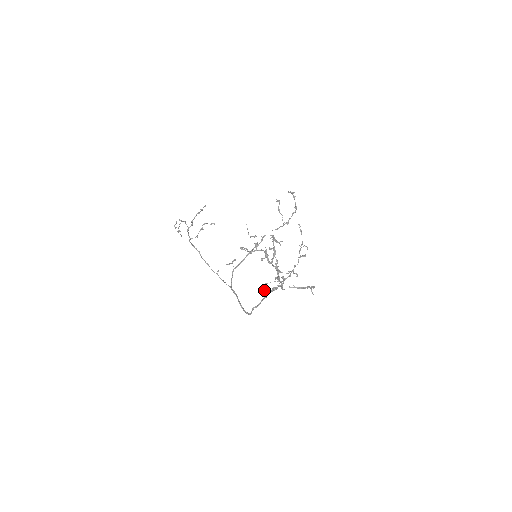
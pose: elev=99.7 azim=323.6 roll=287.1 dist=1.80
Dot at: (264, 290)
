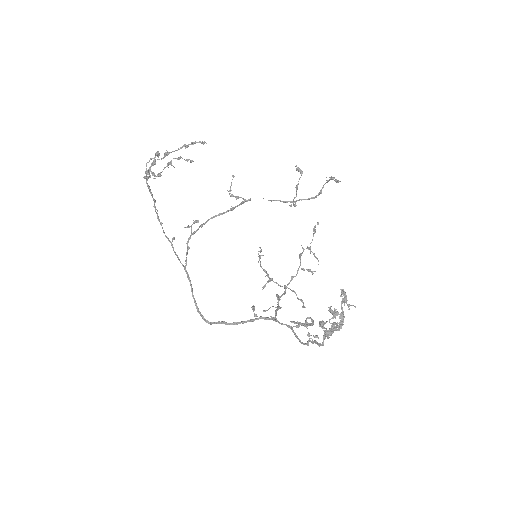
Dot at: occluded
